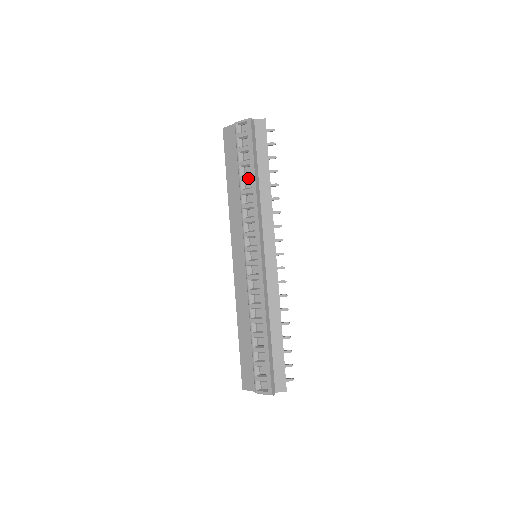
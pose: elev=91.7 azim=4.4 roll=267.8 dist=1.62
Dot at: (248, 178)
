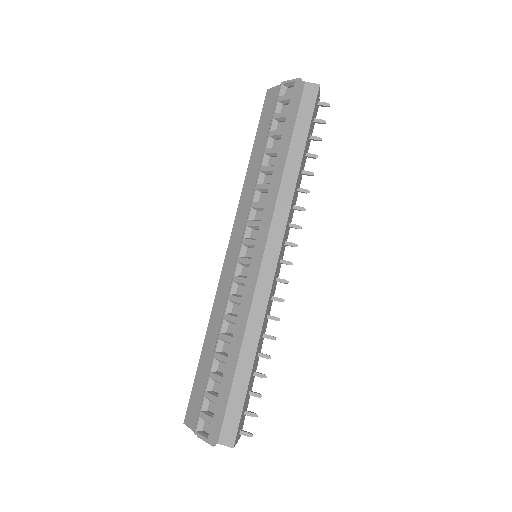
Dot at: (274, 152)
